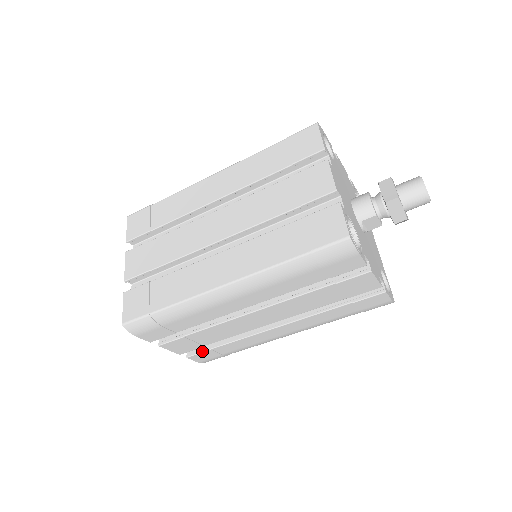
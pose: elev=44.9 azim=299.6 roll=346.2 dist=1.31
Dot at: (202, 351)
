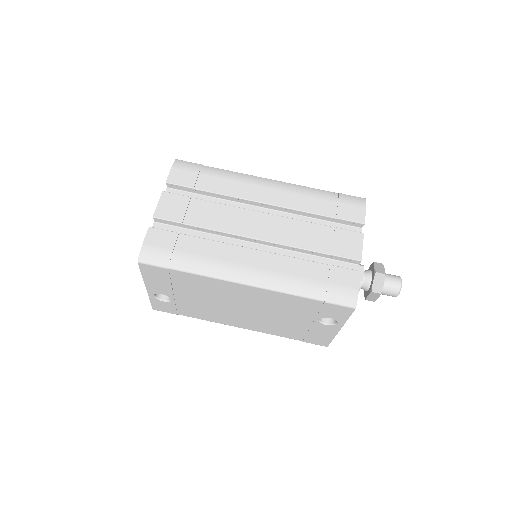
Dot at: (169, 231)
